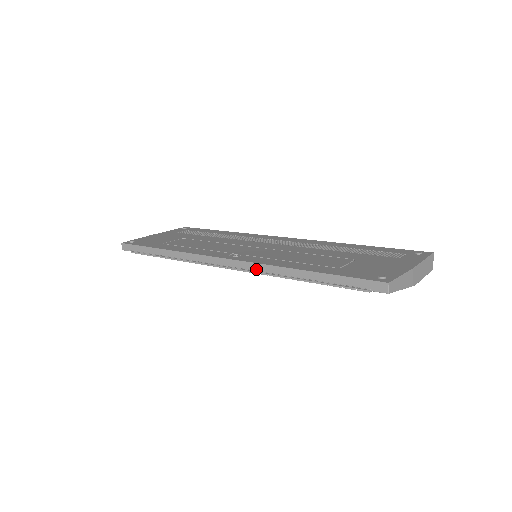
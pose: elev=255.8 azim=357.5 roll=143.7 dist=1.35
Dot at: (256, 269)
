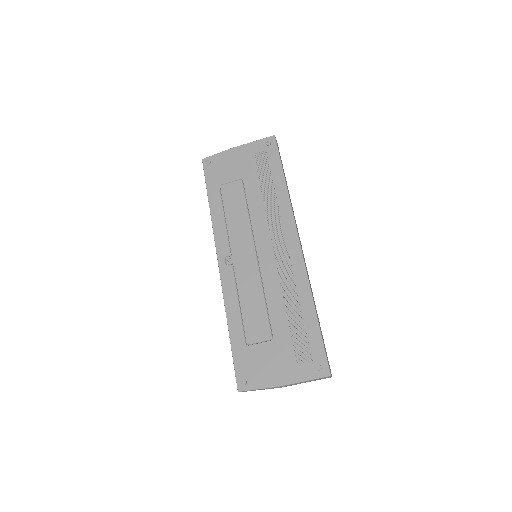
Dot at: (223, 291)
